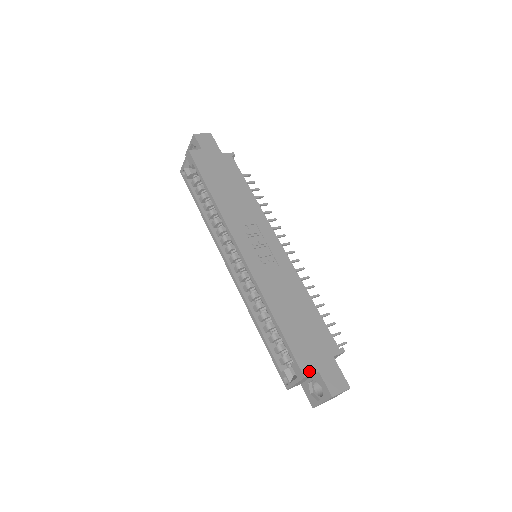
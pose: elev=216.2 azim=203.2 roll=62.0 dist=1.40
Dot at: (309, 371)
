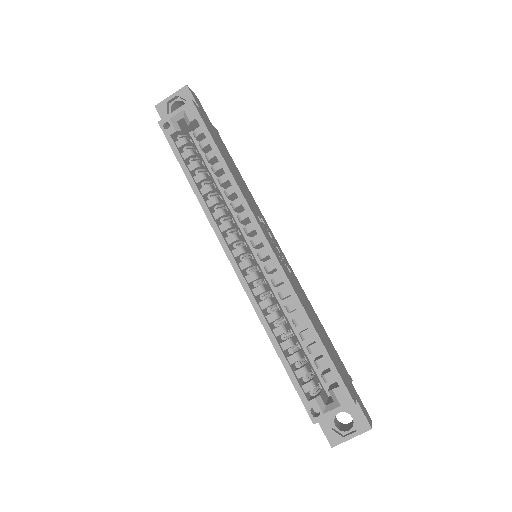
Dot at: (353, 397)
